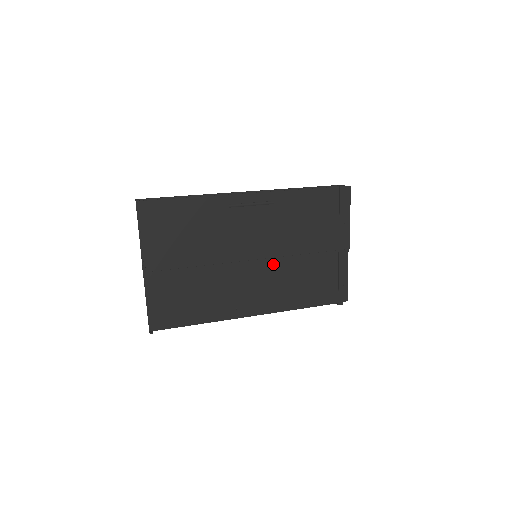
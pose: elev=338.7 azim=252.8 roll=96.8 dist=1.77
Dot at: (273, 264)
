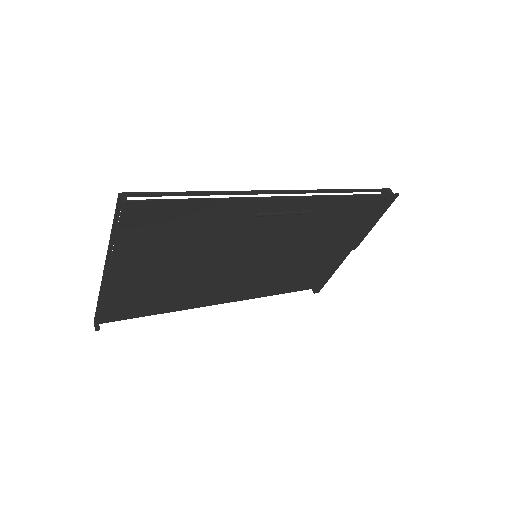
Dot at: (270, 262)
